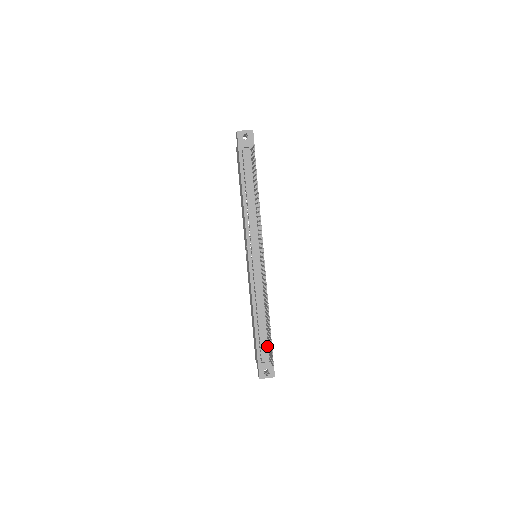
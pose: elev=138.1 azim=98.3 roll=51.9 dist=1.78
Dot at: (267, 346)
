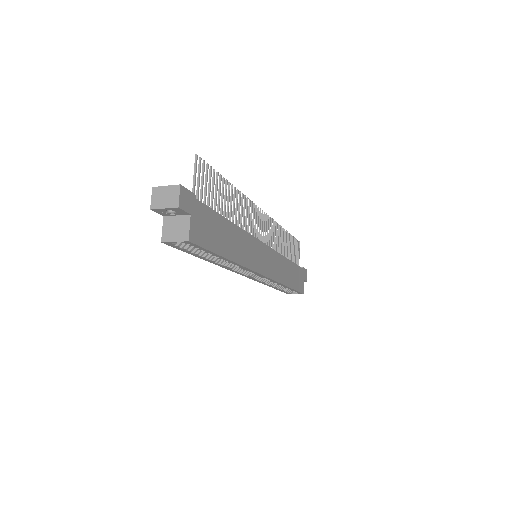
Dot at: occluded
